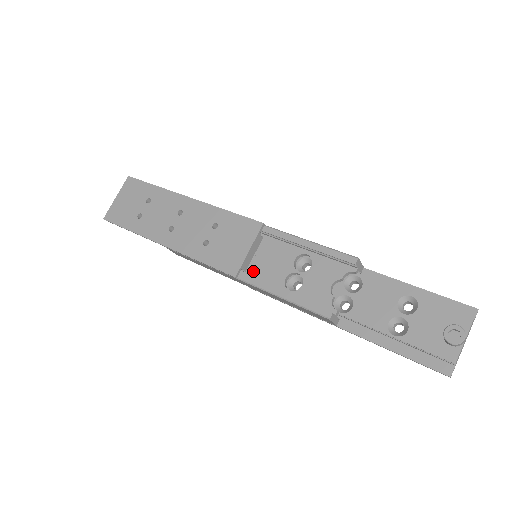
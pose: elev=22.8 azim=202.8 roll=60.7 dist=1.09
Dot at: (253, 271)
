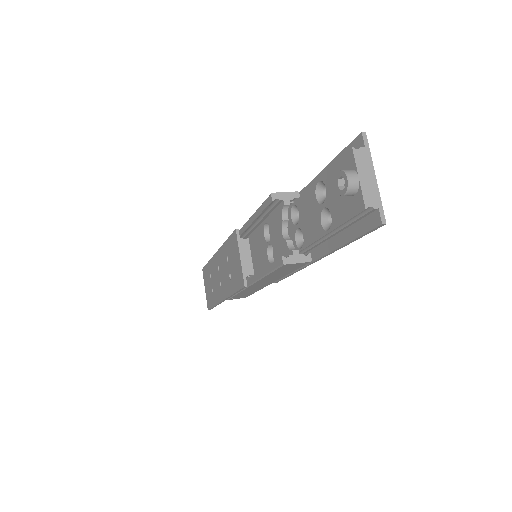
Dot at: (257, 270)
